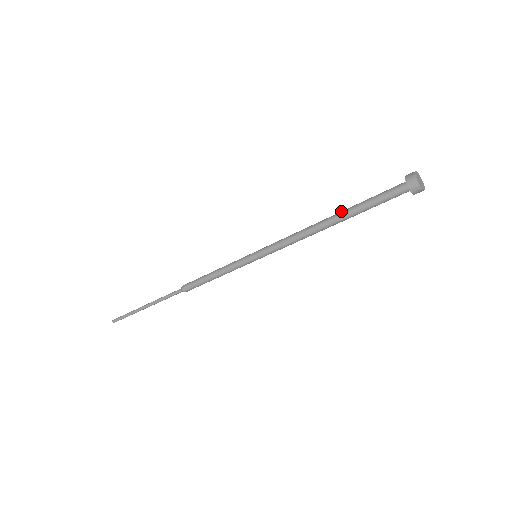
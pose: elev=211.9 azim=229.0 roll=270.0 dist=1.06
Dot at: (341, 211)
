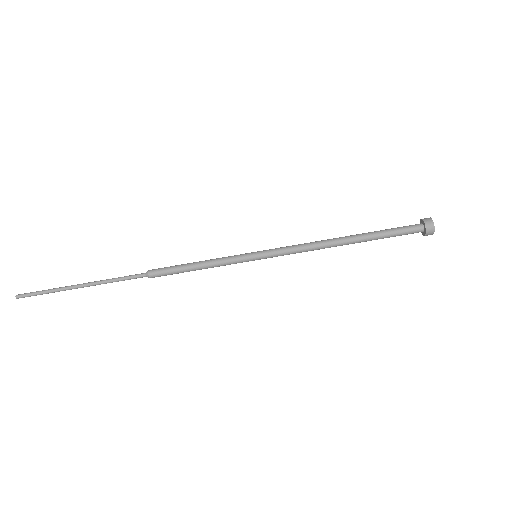
Dot at: occluded
